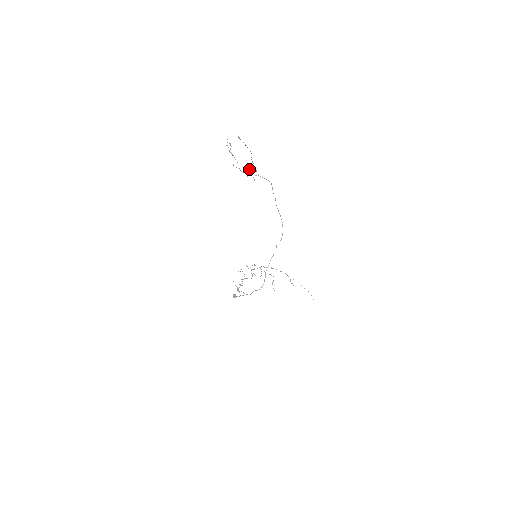
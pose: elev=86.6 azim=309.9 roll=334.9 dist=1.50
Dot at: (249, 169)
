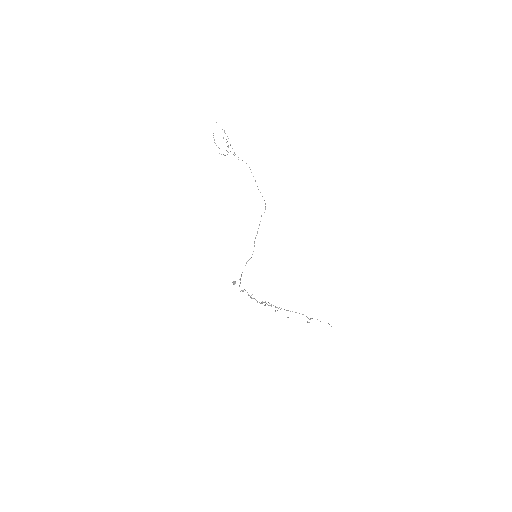
Dot at: (223, 137)
